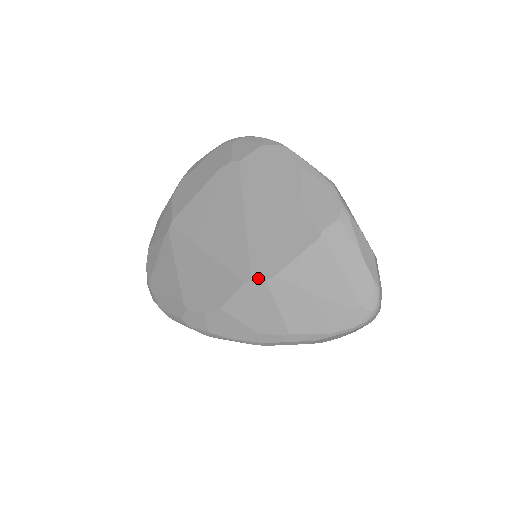
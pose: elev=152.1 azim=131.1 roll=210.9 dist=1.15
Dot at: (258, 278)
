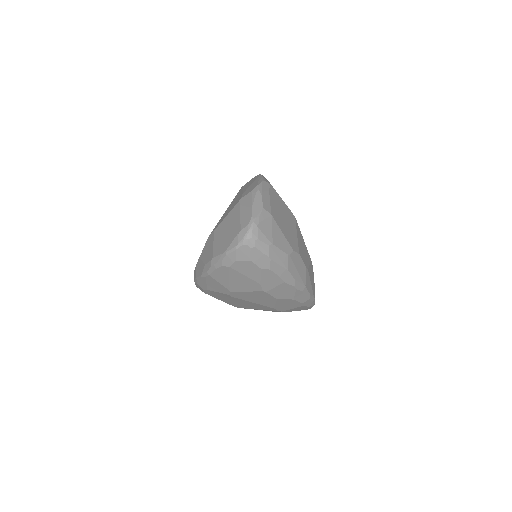
Dot at: (212, 231)
